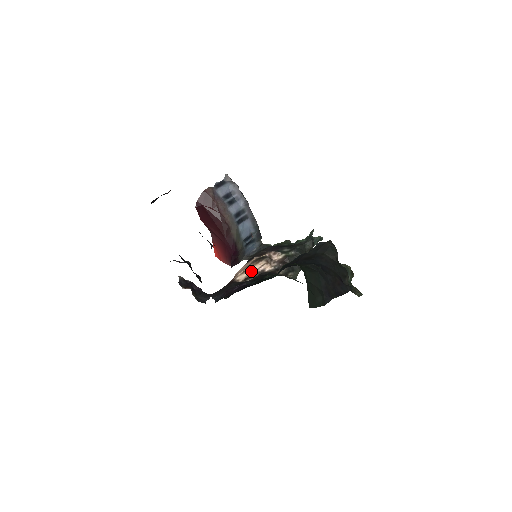
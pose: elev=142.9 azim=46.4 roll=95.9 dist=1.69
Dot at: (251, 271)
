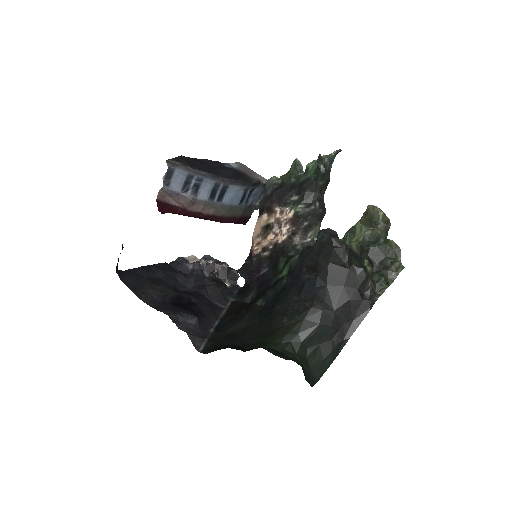
Dot at: (264, 244)
